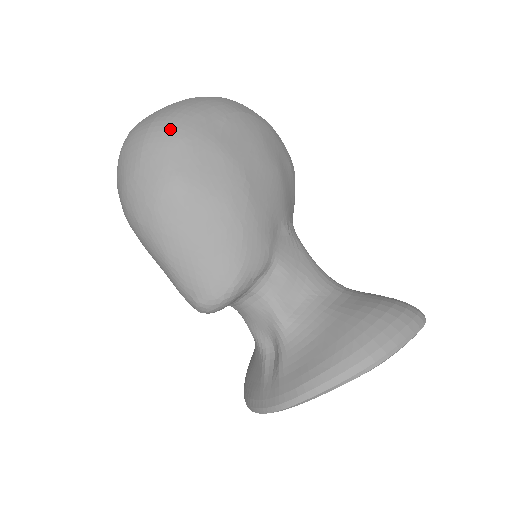
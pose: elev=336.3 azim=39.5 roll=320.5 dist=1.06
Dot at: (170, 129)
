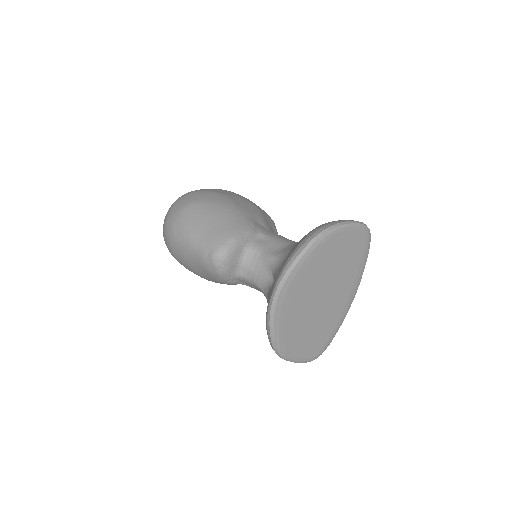
Dot at: (187, 193)
